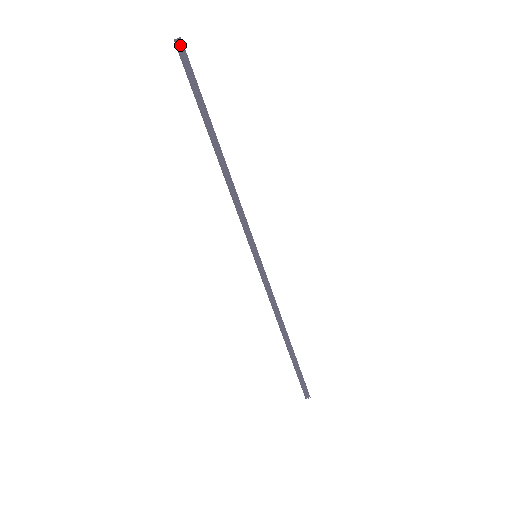
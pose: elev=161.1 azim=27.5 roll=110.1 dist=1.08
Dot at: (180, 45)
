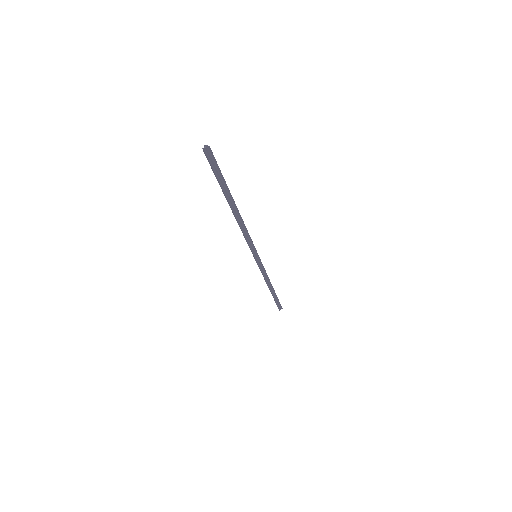
Dot at: (208, 150)
